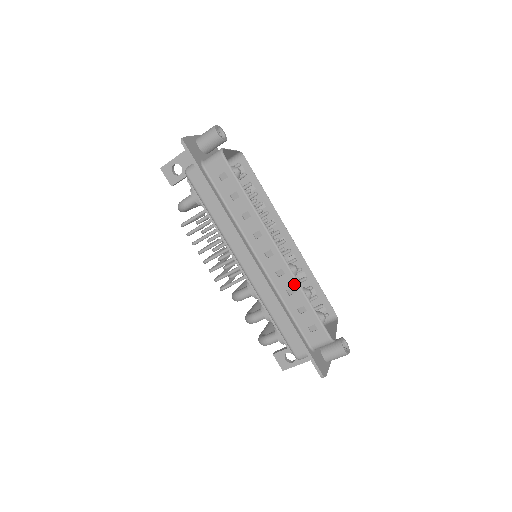
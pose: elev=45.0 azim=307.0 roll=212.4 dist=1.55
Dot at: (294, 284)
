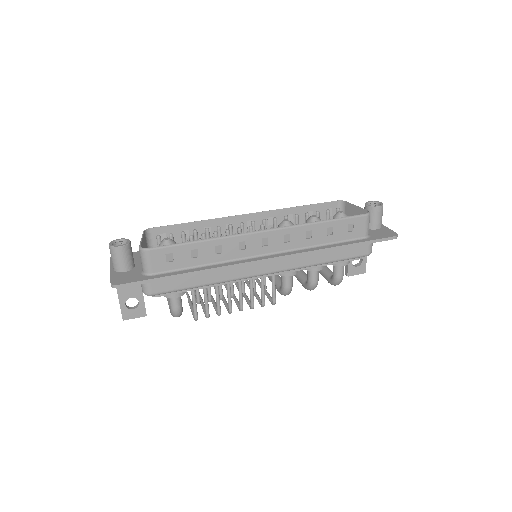
Dot at: (304, 229)
